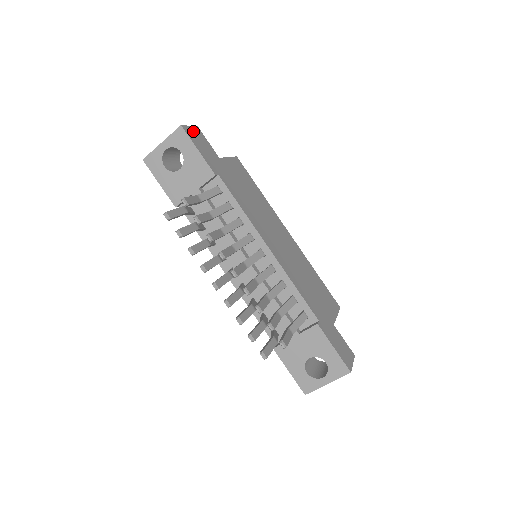
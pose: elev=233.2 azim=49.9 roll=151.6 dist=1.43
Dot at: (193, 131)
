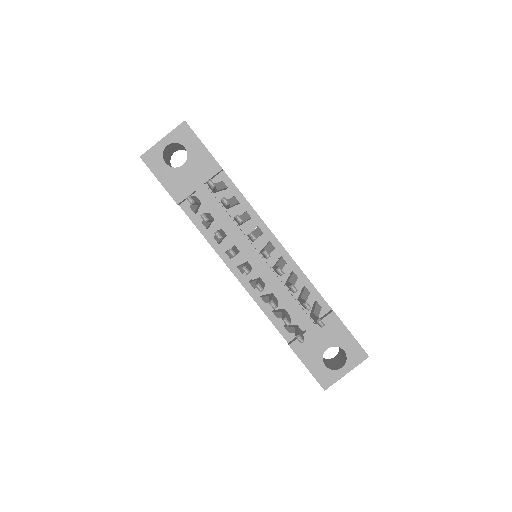
Dot at: occluded
